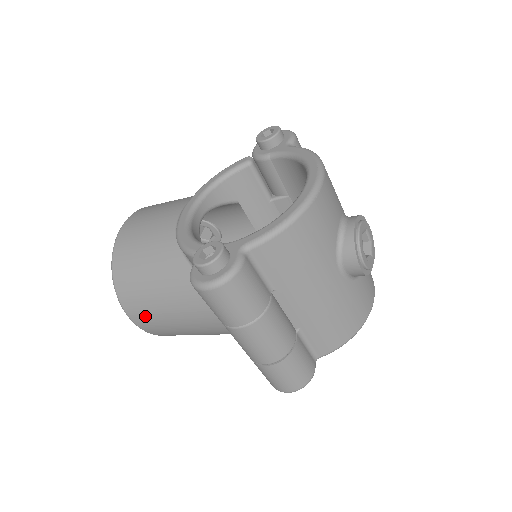
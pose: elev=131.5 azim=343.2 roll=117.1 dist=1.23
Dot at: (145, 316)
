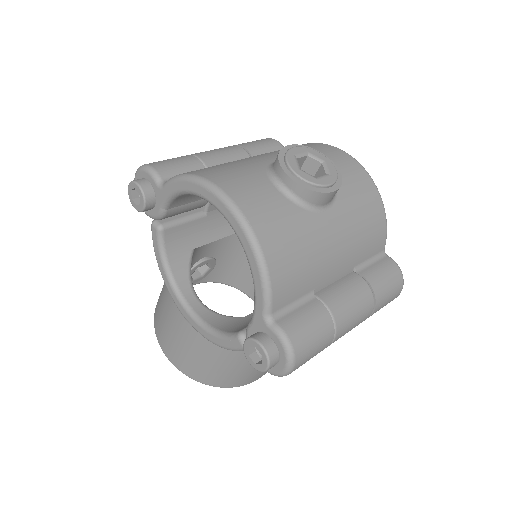
Dot at: (261, 373)
